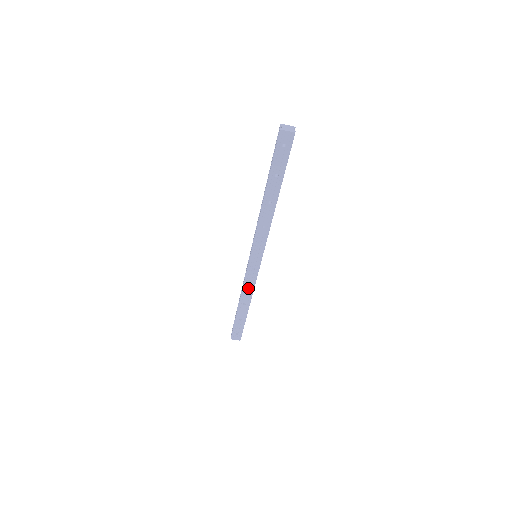
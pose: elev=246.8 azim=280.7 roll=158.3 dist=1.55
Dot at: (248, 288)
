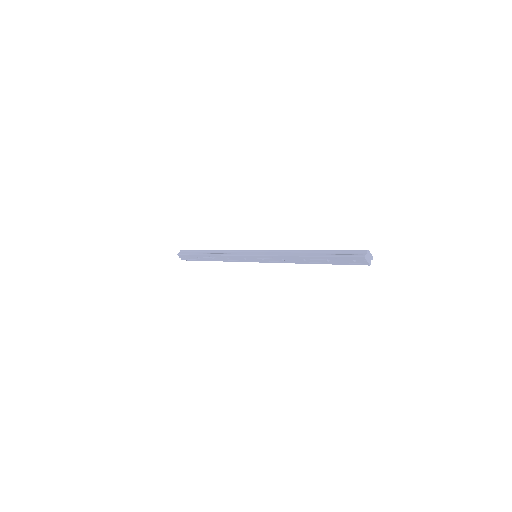
Dot at: (227, 258)
